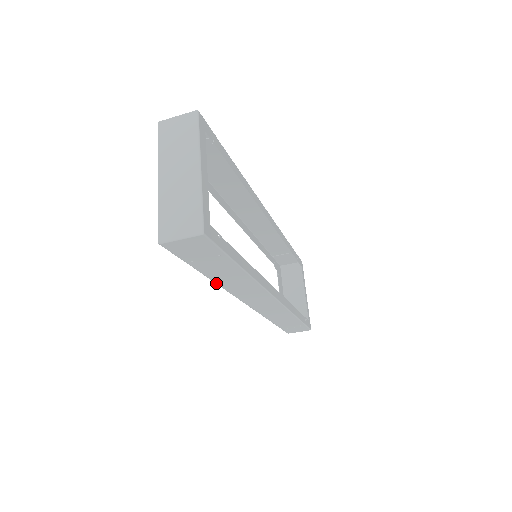
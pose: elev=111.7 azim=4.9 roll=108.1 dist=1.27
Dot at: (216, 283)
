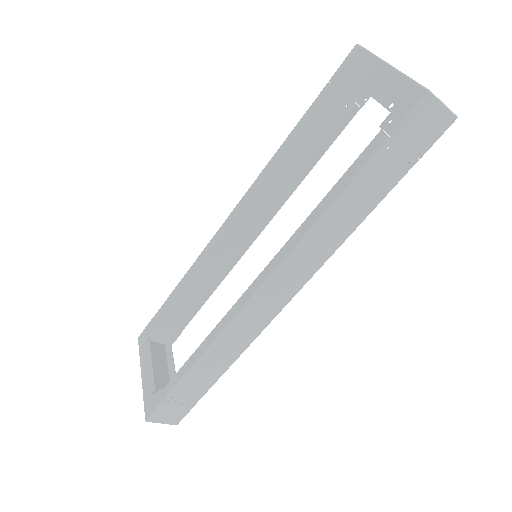
Dot at: (324, 213)
